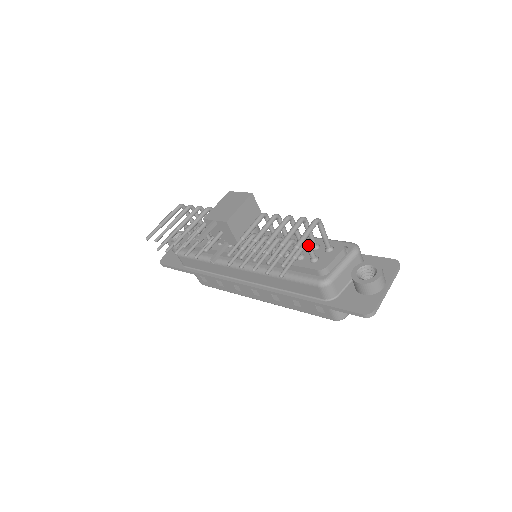
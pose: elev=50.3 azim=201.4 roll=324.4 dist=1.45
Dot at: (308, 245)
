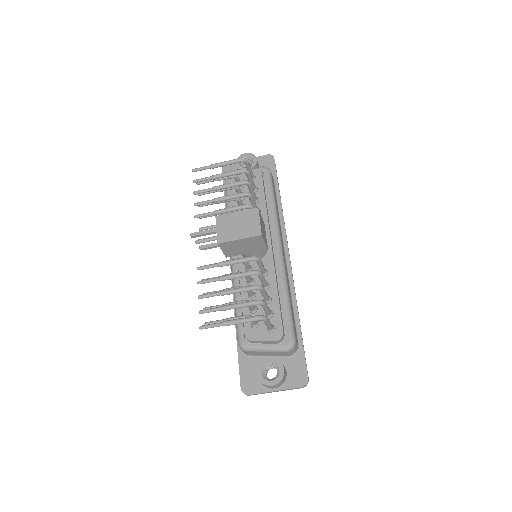
Dot at: occluded
